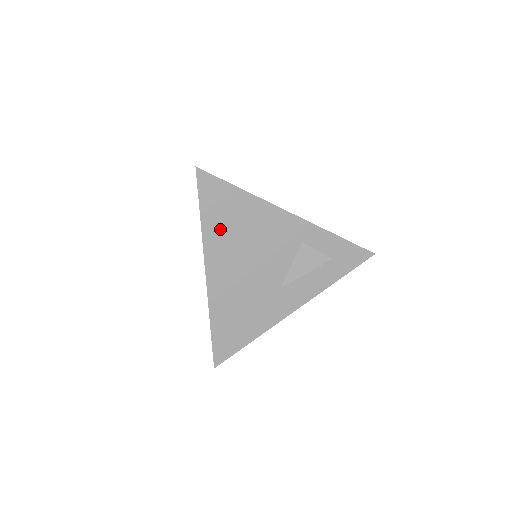
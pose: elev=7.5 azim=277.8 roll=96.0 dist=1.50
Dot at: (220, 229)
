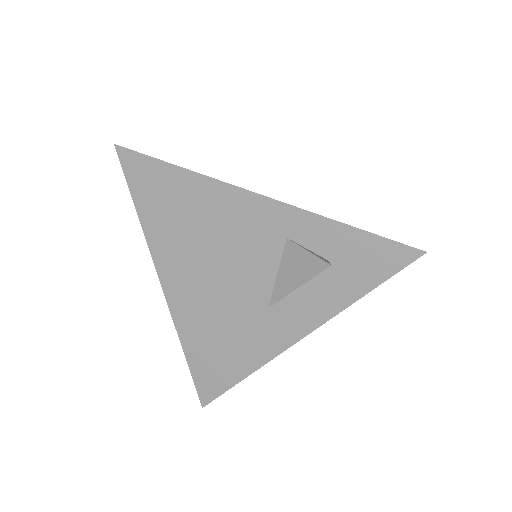
Dot at: (165, 227)
